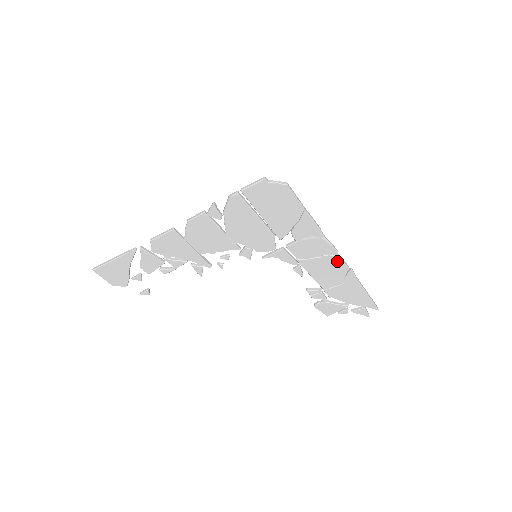
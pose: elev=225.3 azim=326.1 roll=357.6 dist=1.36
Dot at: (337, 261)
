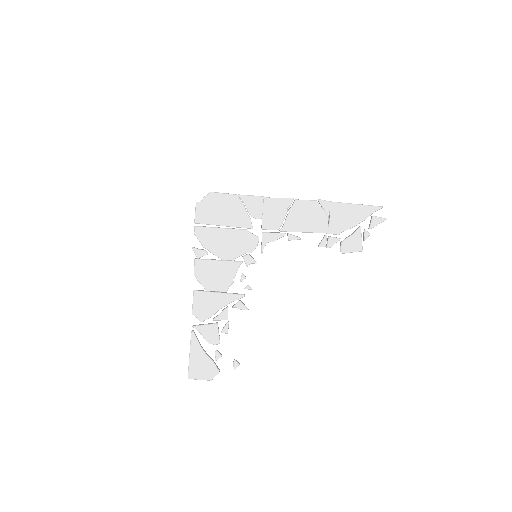
Dot at: (301, 204)
